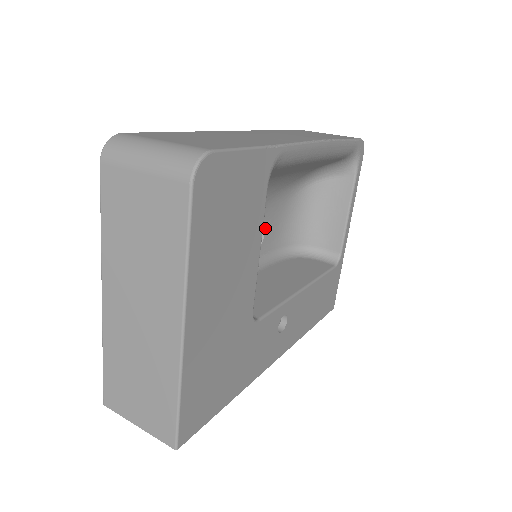
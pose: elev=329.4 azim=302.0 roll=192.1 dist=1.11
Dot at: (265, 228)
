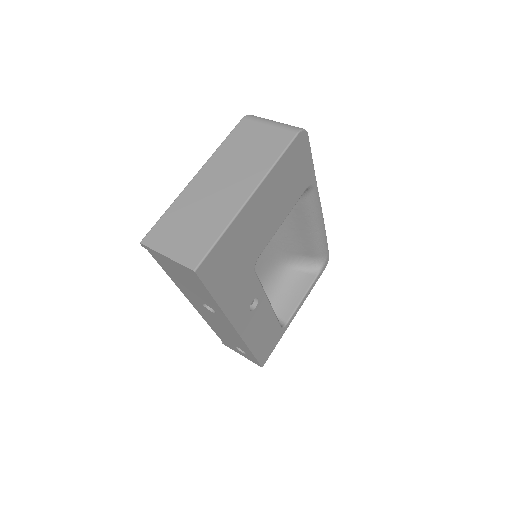
Dot at: occluded
